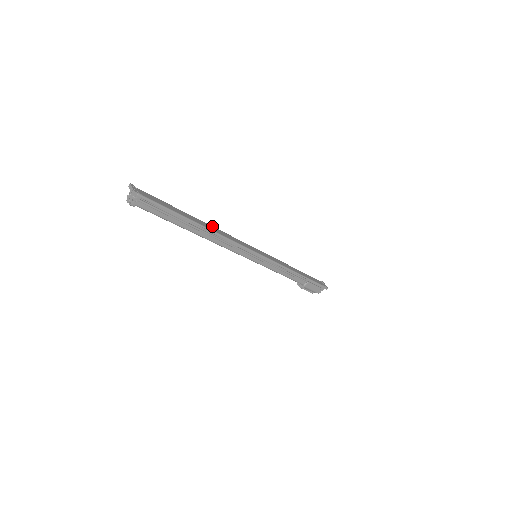
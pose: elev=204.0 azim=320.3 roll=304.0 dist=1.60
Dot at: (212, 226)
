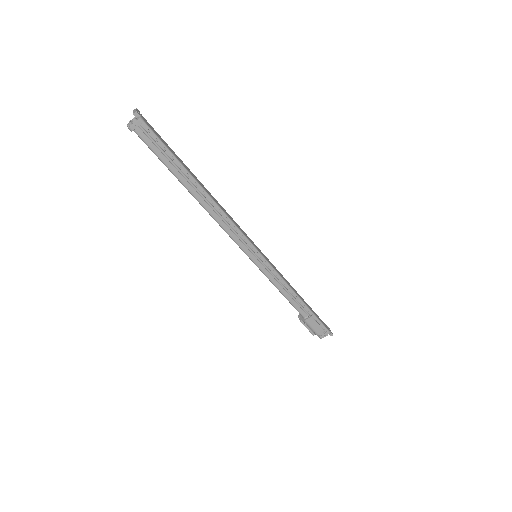
Dot at: occluded
